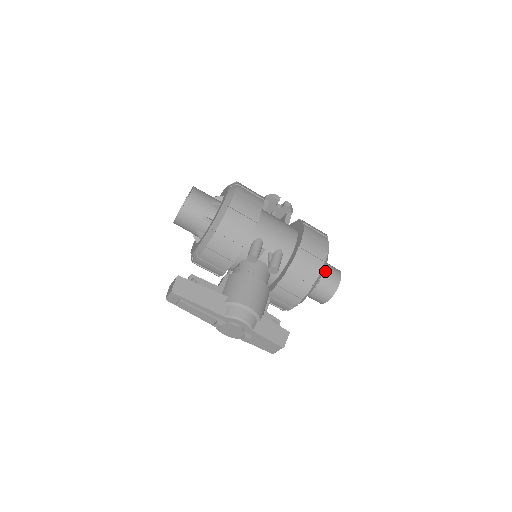
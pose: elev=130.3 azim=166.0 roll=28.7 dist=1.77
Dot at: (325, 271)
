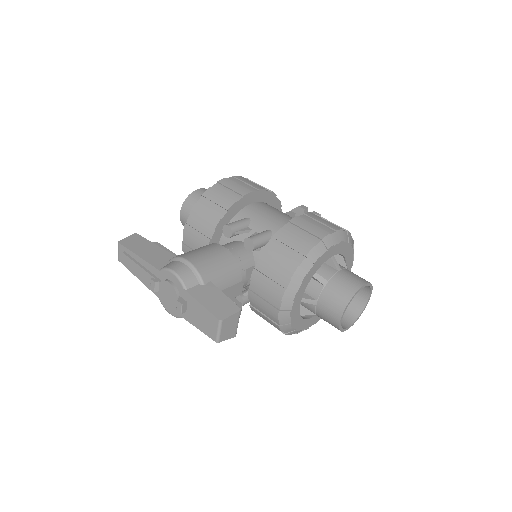
Dot at: (339, 272)
